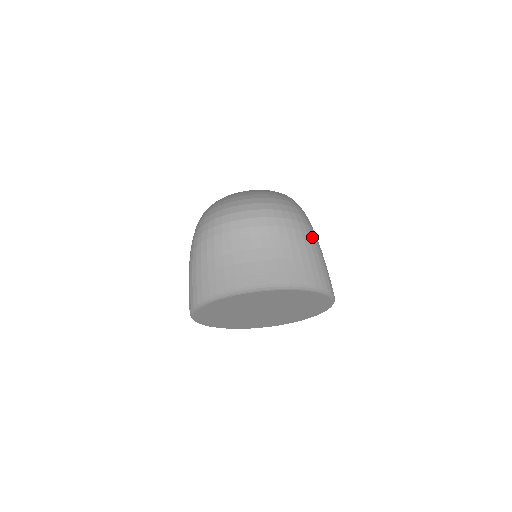
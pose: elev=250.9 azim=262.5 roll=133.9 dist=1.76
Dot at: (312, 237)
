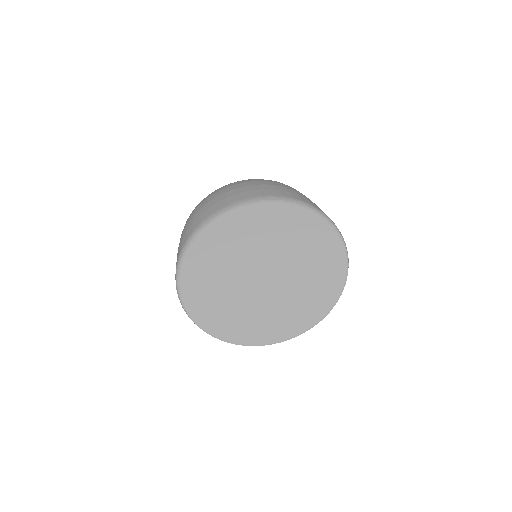
Dot at: occluded
